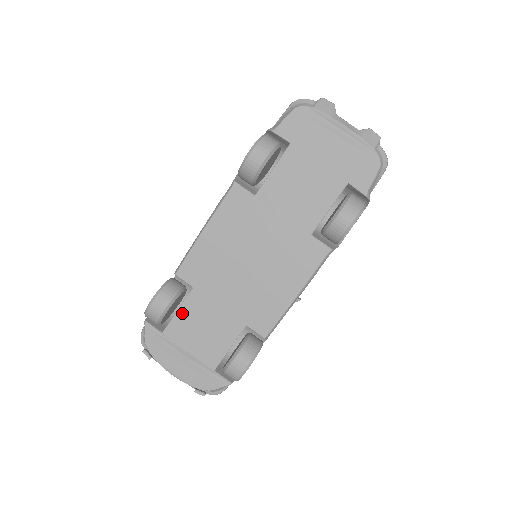
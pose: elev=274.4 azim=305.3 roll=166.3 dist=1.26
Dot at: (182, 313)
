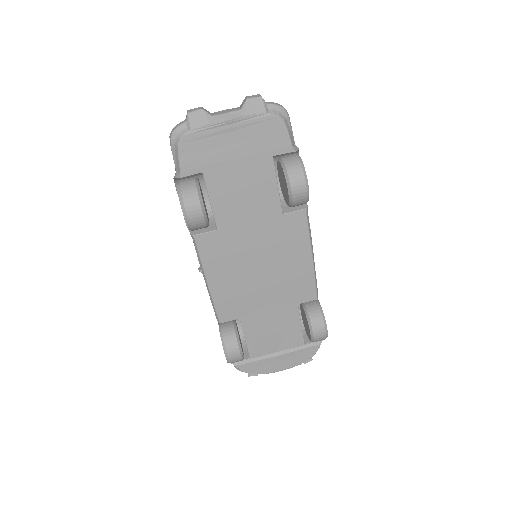
Dot at: (249, 338)
